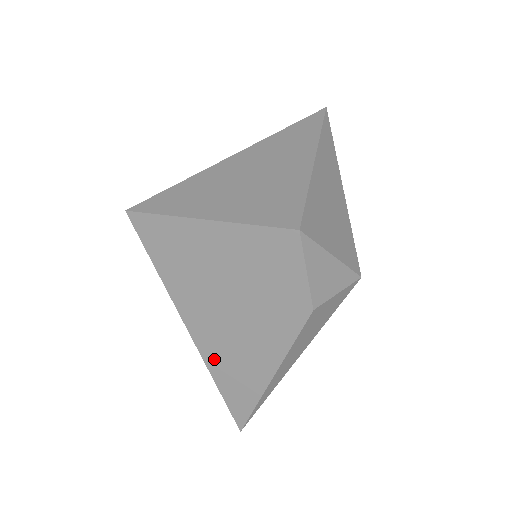
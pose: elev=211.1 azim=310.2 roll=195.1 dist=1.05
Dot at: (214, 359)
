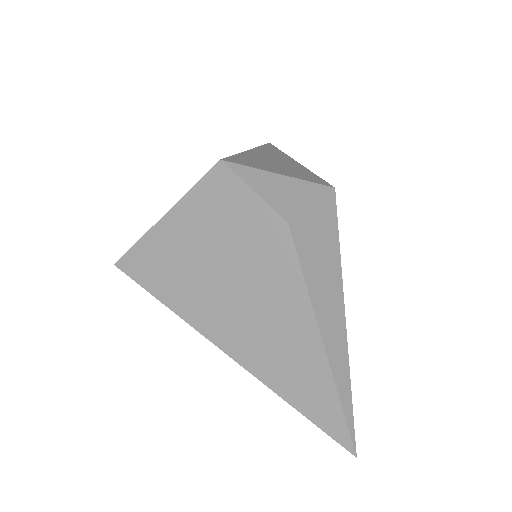
Dot at: (261, 366)
